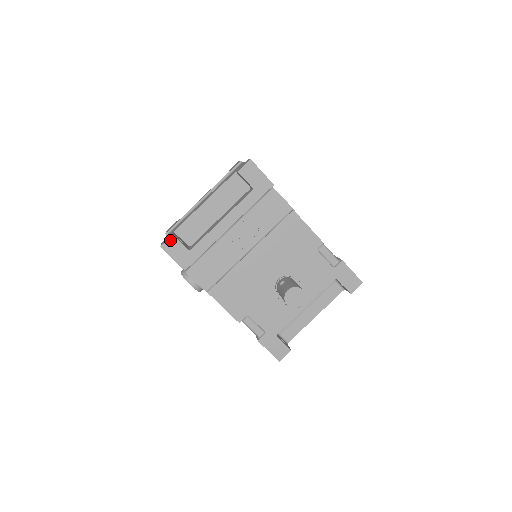
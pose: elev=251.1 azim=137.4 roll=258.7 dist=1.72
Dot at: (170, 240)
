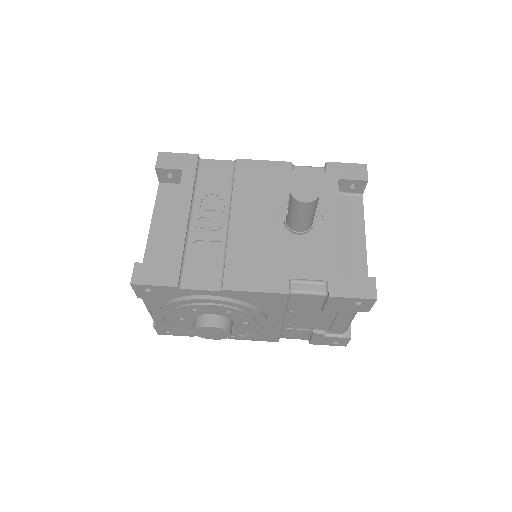
Dot at: (136, 270)
